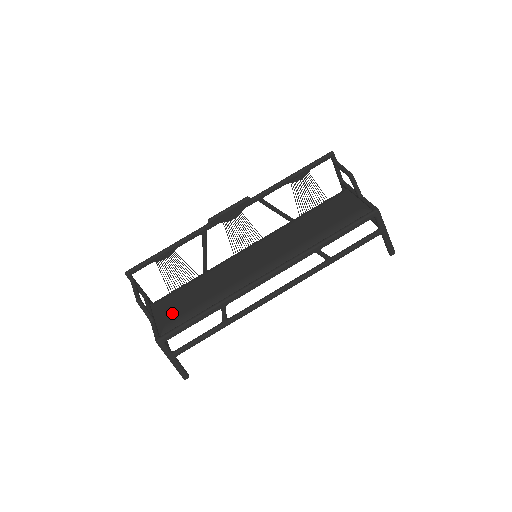
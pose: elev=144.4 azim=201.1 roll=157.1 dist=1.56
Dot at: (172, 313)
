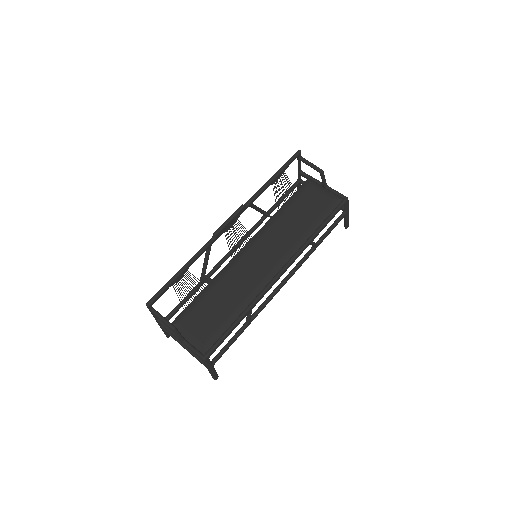
Dot at: (204, 329)
